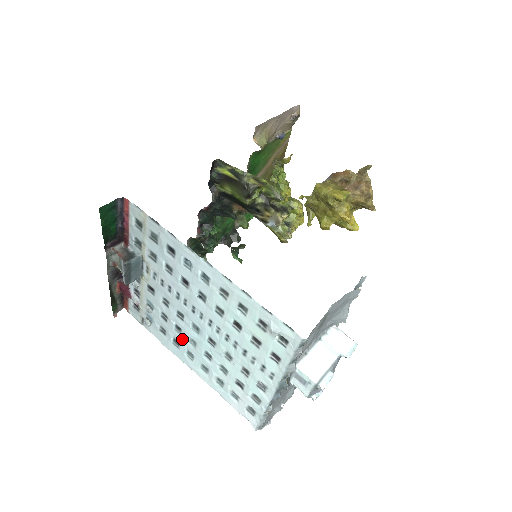
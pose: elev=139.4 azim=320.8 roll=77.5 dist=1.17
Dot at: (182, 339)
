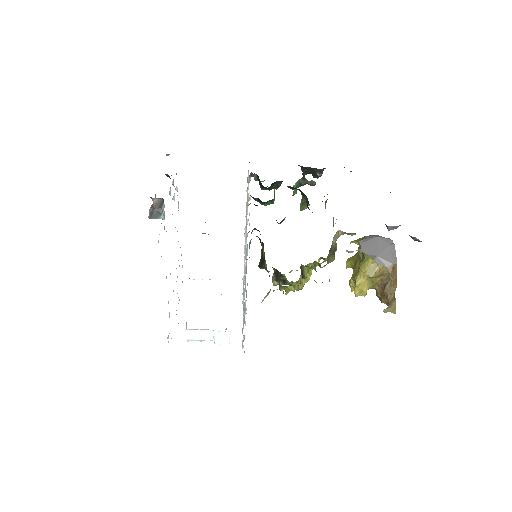
Dot at: occluded
